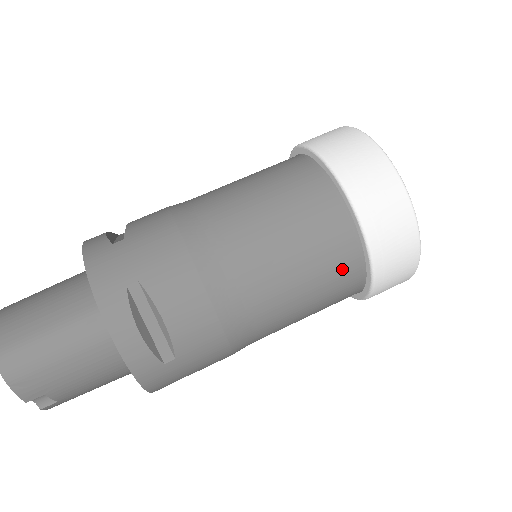
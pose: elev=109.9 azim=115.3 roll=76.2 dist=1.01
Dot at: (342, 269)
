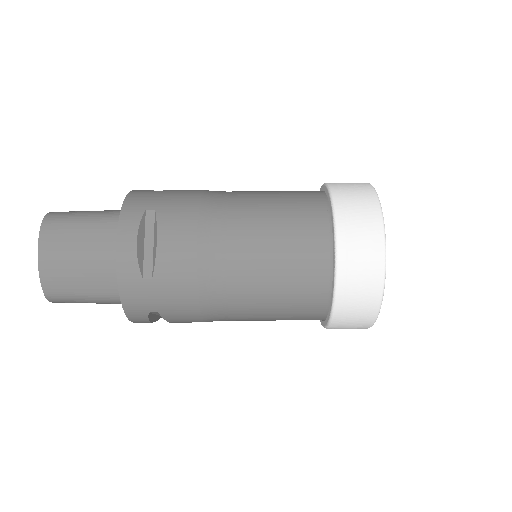
Dot at: occluded
